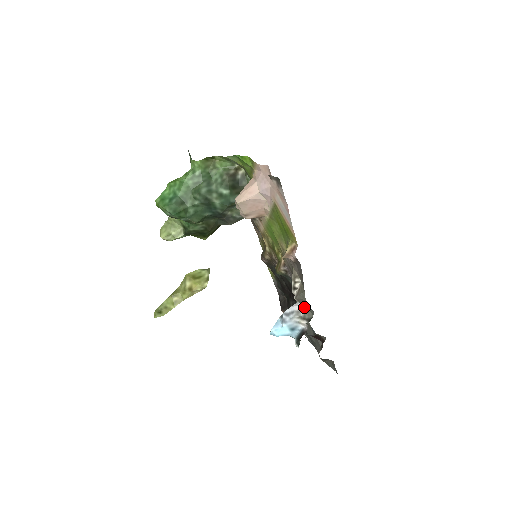
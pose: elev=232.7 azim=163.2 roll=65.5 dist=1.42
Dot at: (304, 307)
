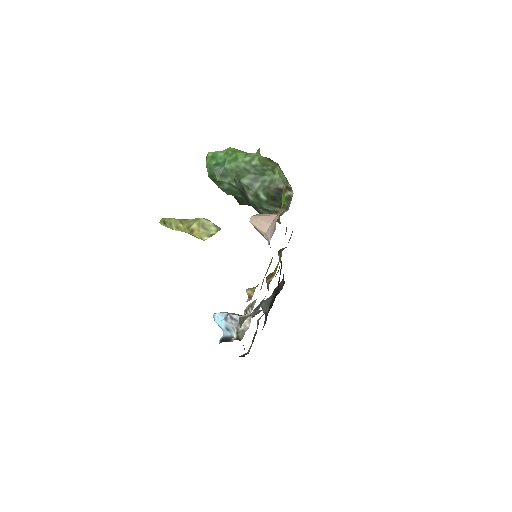
Dot at: (246, 326)
